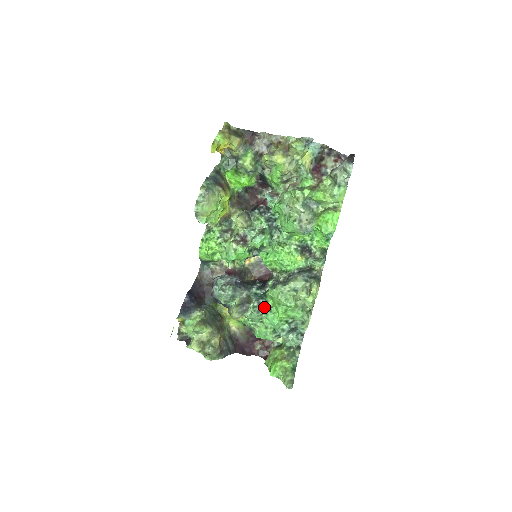
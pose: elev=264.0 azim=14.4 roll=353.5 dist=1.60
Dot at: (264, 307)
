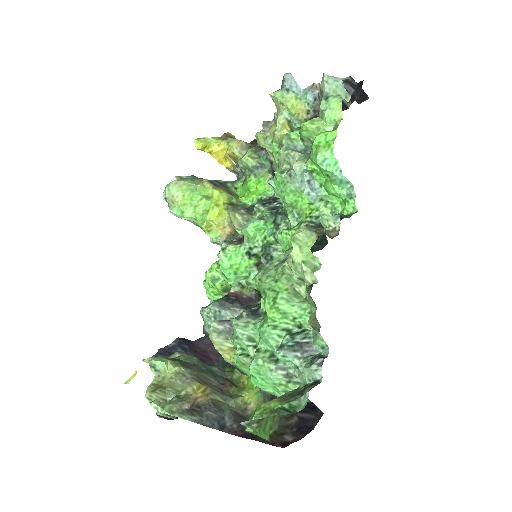
Dot at: (253, 314)
